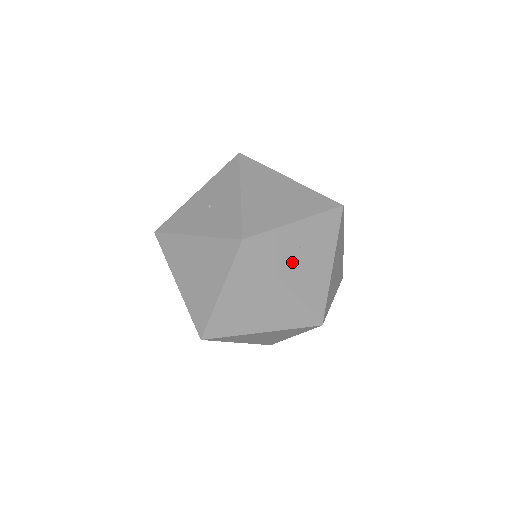
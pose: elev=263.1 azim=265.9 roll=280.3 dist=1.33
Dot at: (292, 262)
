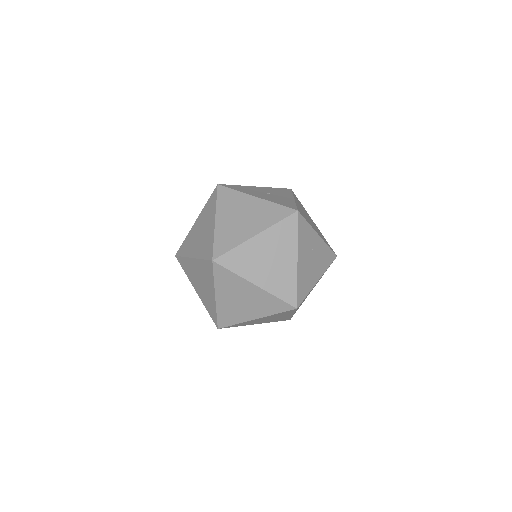
Dot at: (306, 253)
